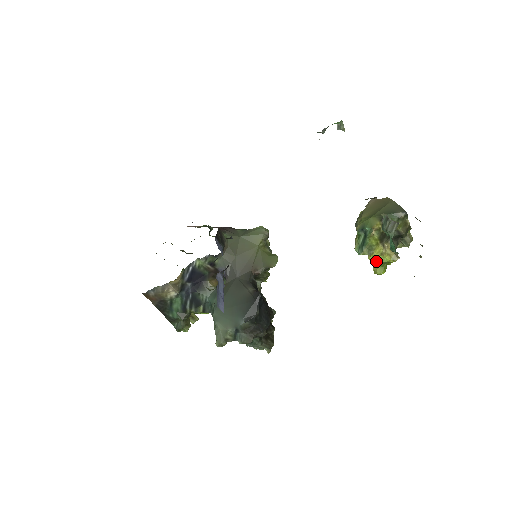
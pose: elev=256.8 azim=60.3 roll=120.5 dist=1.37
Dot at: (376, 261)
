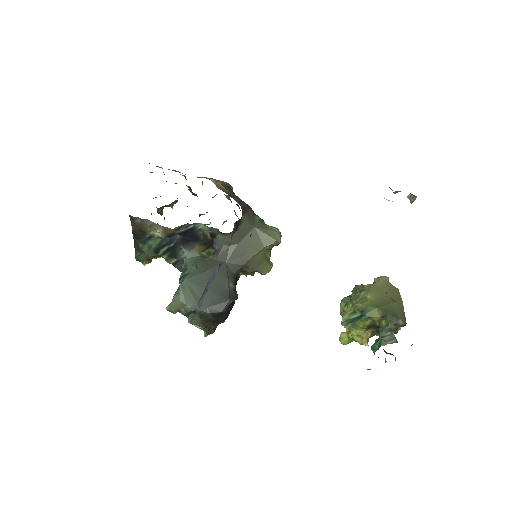
Dot at: (348, 332)
